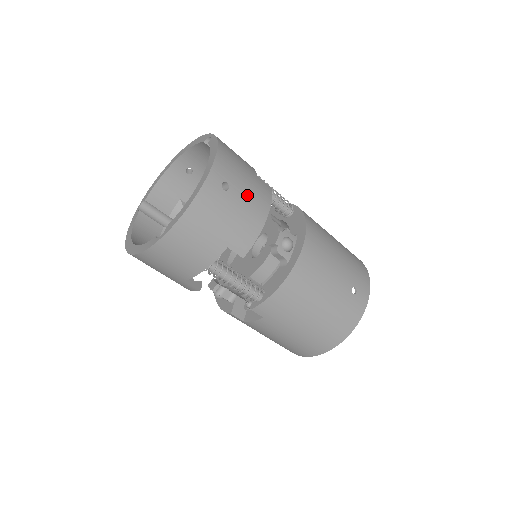
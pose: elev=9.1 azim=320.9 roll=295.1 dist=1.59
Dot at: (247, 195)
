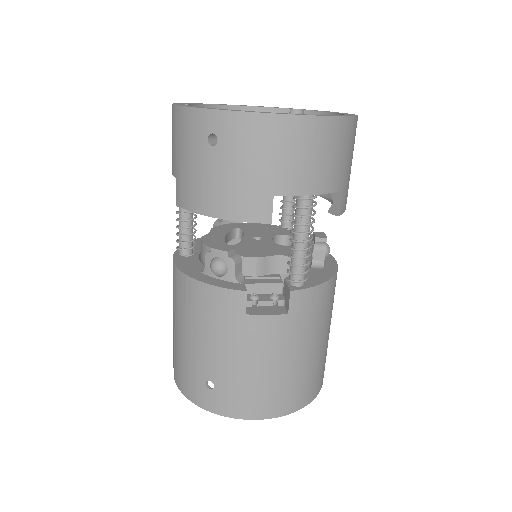
Dot at: occluded
